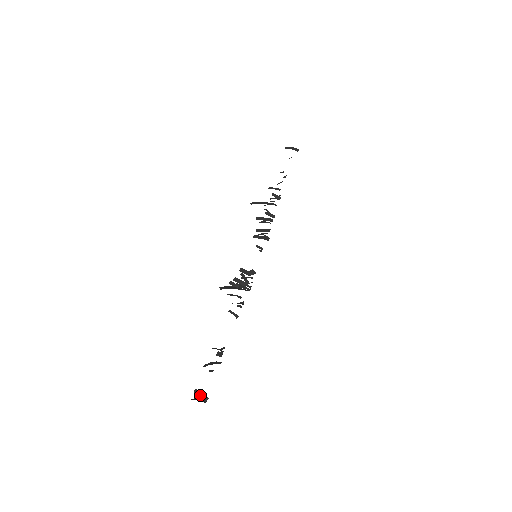
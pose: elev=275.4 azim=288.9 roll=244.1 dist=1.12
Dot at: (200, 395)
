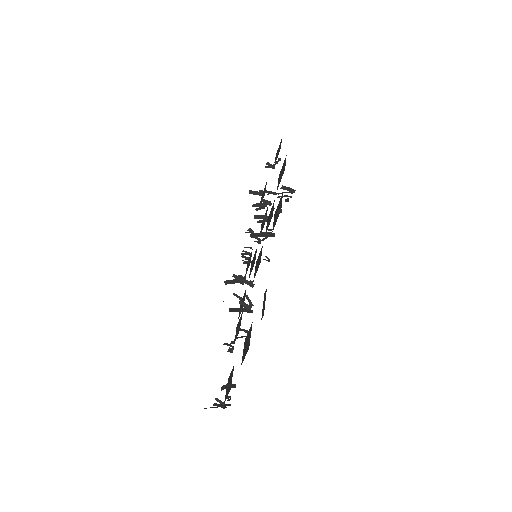
Dot at: (220, 403)
